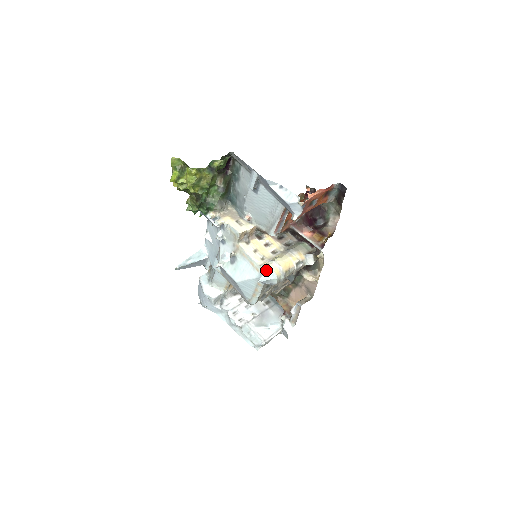
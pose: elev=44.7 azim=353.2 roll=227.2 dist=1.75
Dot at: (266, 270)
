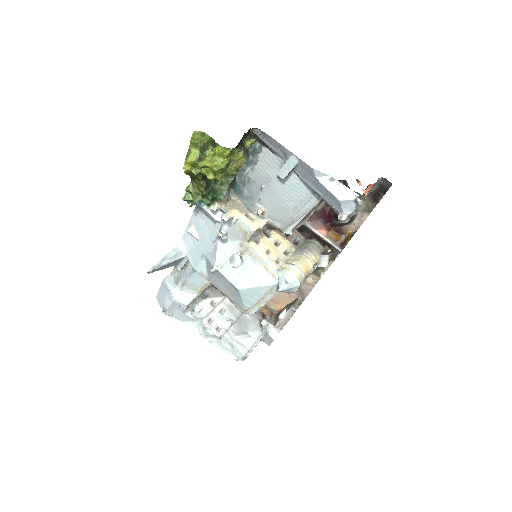
Dot at: (287, 276)
